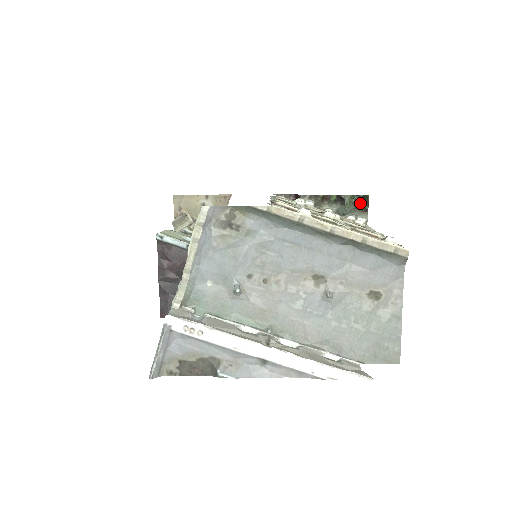
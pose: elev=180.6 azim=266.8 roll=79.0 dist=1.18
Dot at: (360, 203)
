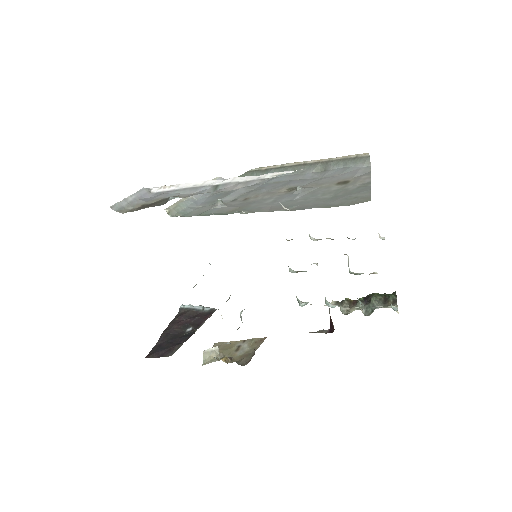
Dot at: (387, 296)
